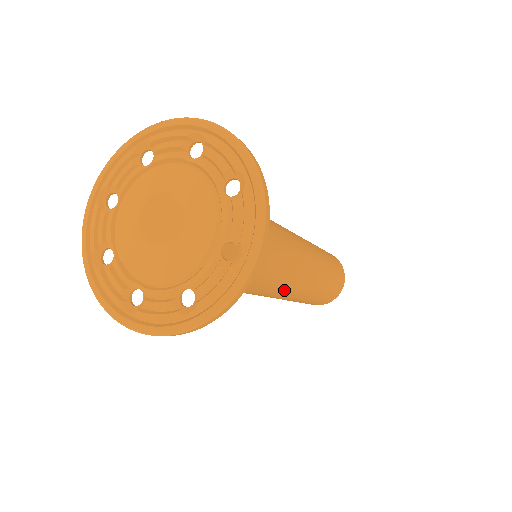
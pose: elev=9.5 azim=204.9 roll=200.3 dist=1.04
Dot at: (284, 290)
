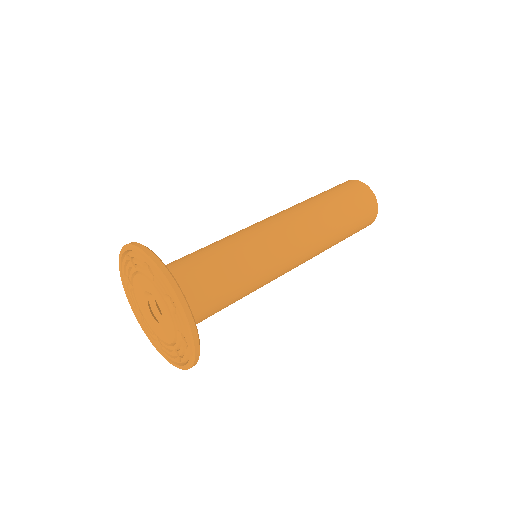
Dot at: occluded
